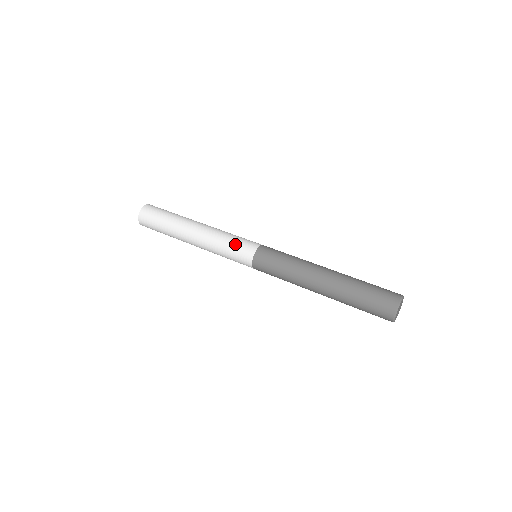
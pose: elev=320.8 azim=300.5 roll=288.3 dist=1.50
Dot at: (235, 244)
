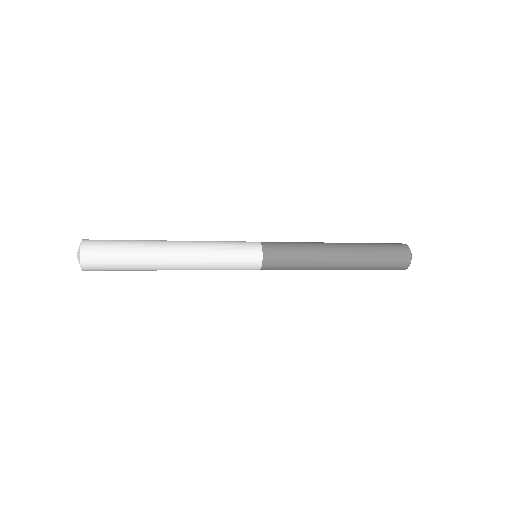
Dot at: (236, 255)
